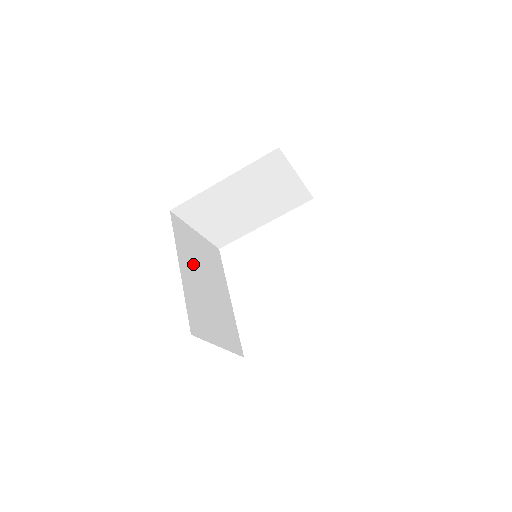
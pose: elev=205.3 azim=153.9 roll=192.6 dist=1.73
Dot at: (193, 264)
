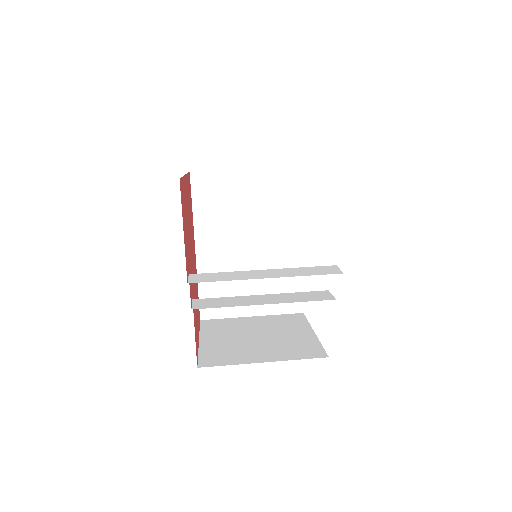
Dot at: (225, 230)
